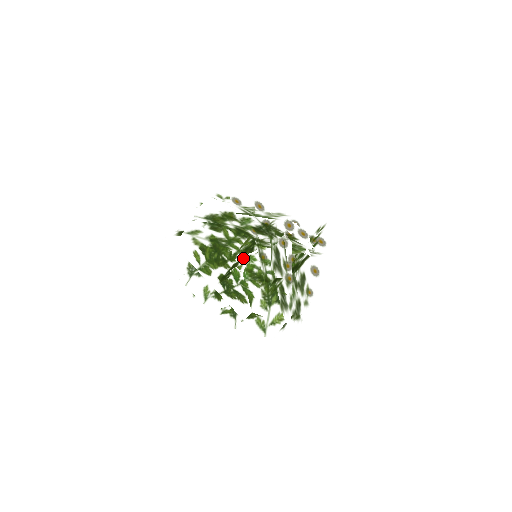
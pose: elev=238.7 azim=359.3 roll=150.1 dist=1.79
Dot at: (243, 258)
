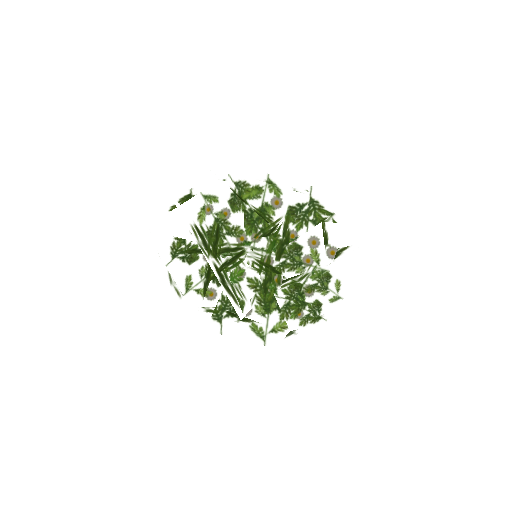
Dot at: (270, 237)
